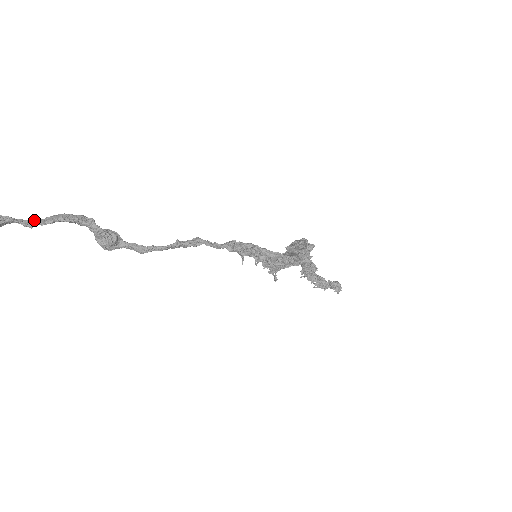
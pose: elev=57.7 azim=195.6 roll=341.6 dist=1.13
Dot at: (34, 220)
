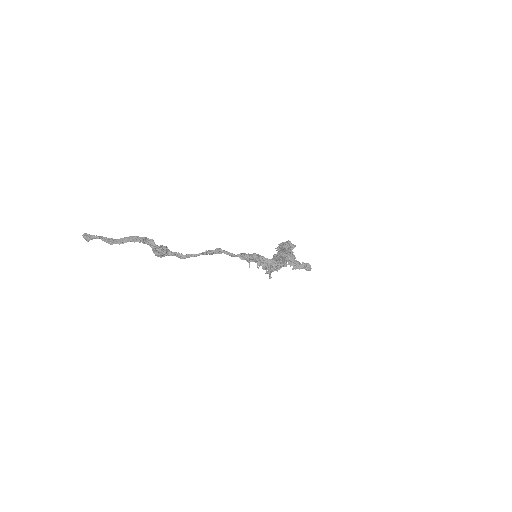
Dot at: (112, 239)
